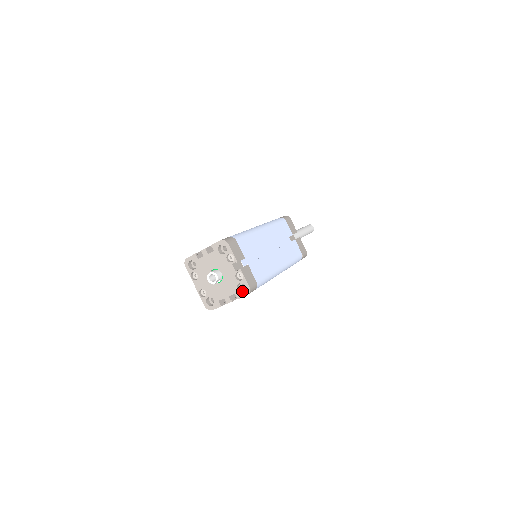
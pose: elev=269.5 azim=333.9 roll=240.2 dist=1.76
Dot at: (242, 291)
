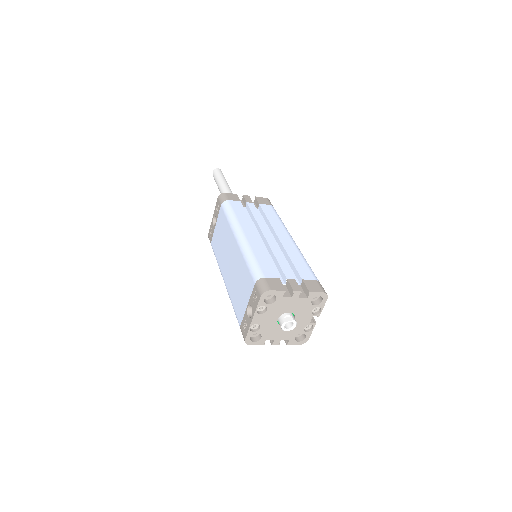
Dot at: (295, 338)
